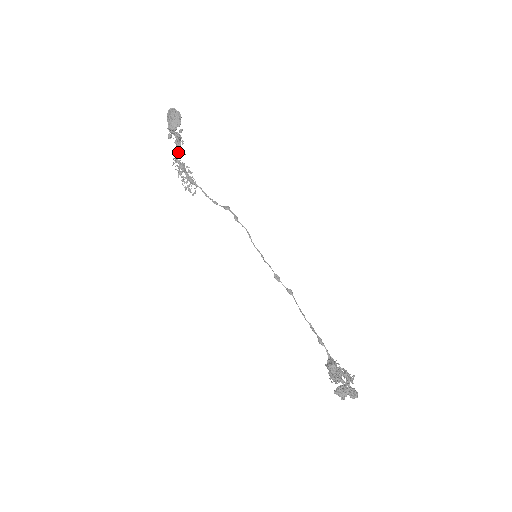
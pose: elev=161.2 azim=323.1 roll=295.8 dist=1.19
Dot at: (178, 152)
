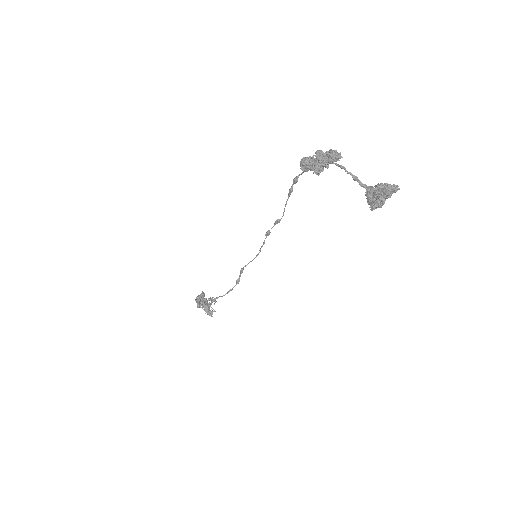
Dot at: occluded
